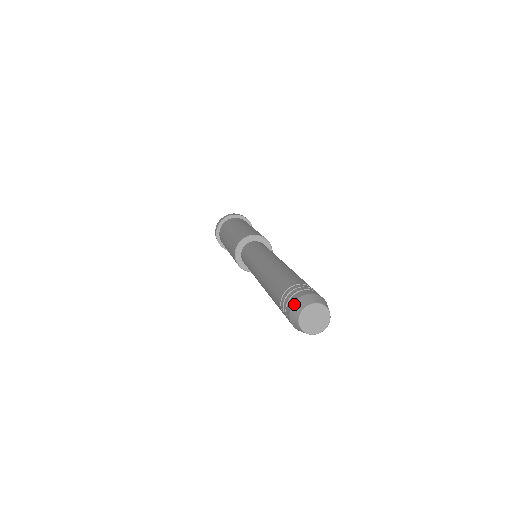
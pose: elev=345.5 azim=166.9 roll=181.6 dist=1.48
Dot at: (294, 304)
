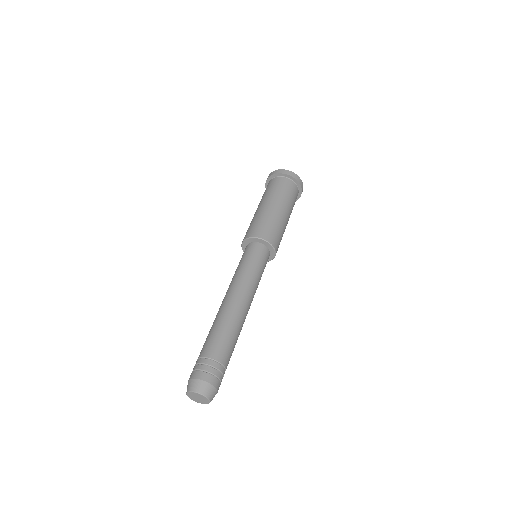
Dot at: (188, 381)
